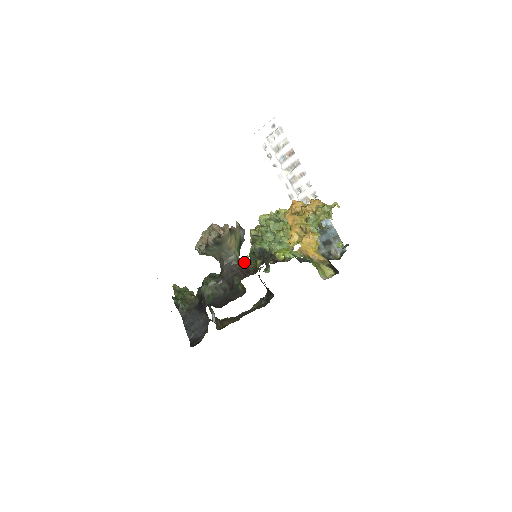
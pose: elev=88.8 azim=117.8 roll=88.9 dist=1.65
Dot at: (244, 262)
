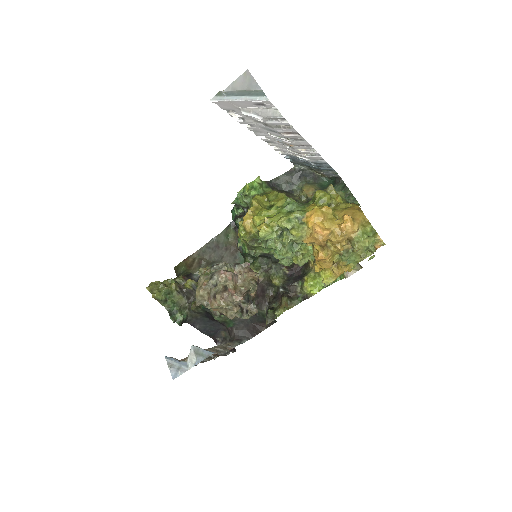
Dot at: occluded
